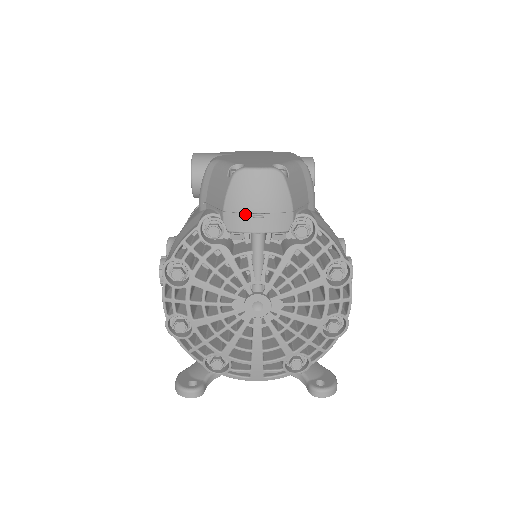
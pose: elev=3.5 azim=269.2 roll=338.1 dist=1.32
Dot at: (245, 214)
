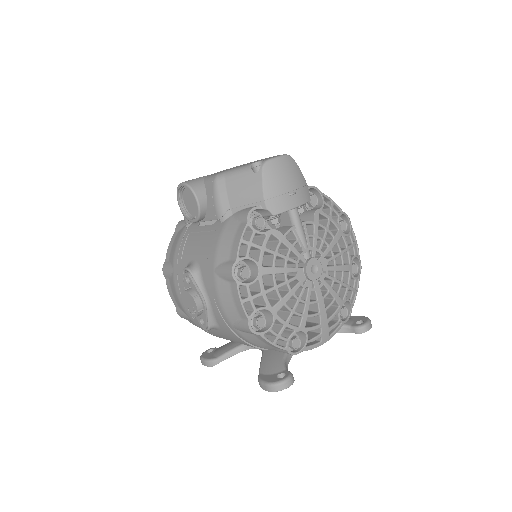
Dot at: (283, 195)
